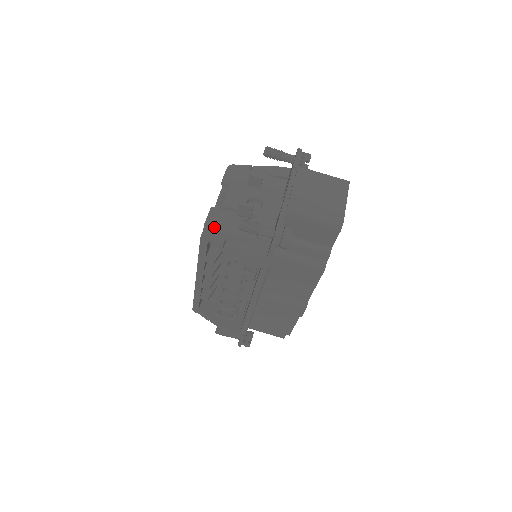
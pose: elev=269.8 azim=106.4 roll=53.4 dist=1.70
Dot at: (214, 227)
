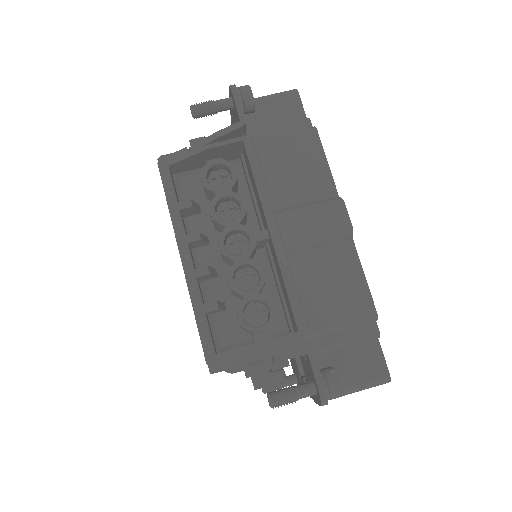
Dot at: occluded
